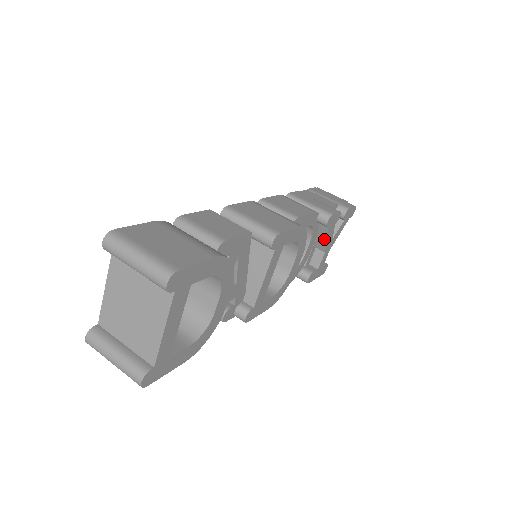
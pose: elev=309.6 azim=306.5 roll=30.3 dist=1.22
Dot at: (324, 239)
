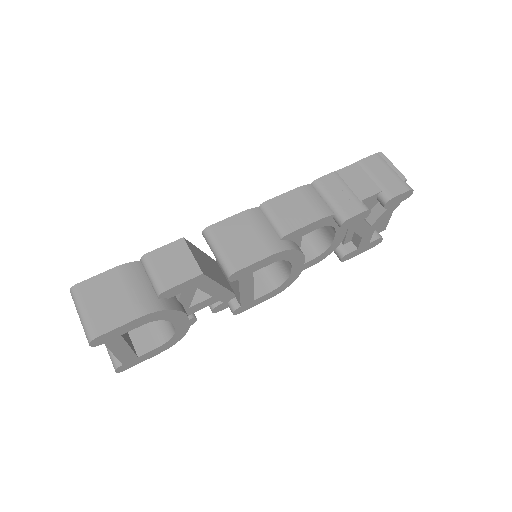
Dot at: occluded
